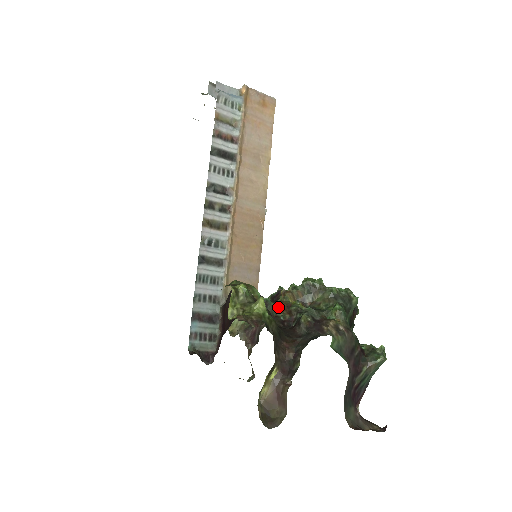
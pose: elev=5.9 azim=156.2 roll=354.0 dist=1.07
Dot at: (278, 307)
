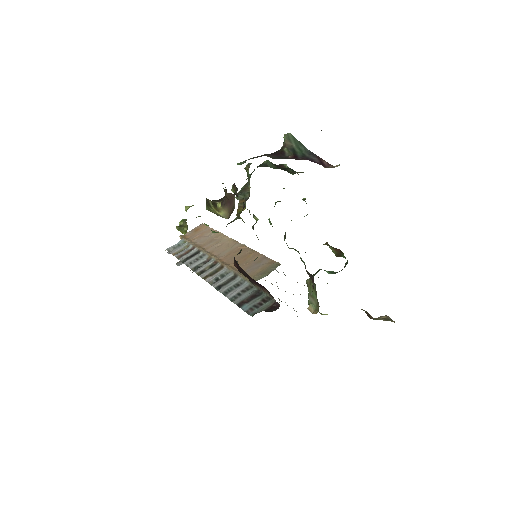
Dot at: (236, 218)
